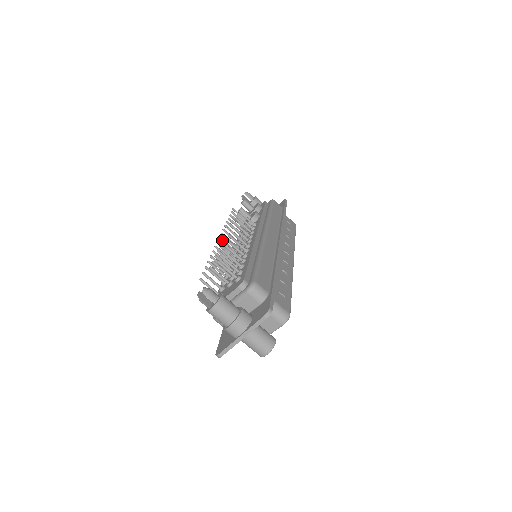
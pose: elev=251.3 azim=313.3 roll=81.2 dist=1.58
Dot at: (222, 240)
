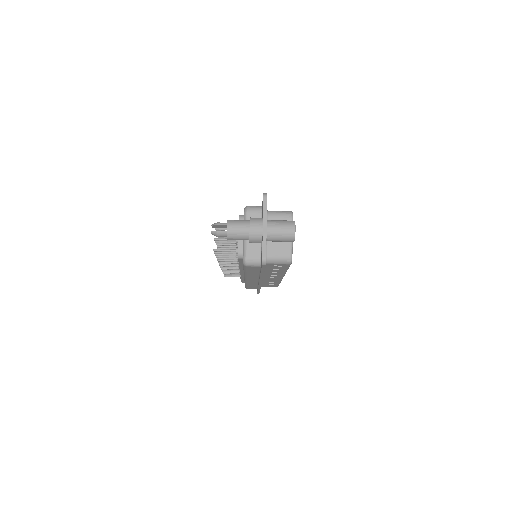
Dot at: occluded
